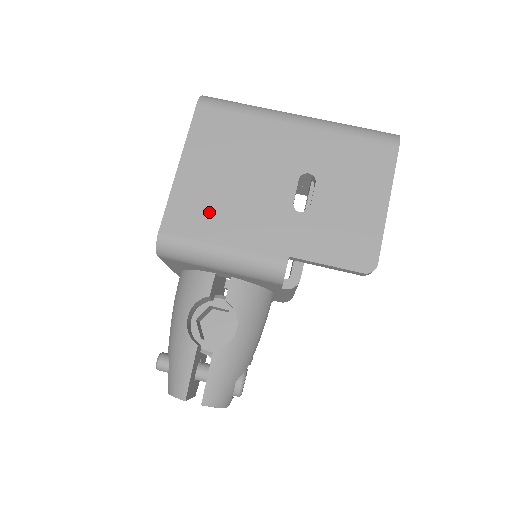
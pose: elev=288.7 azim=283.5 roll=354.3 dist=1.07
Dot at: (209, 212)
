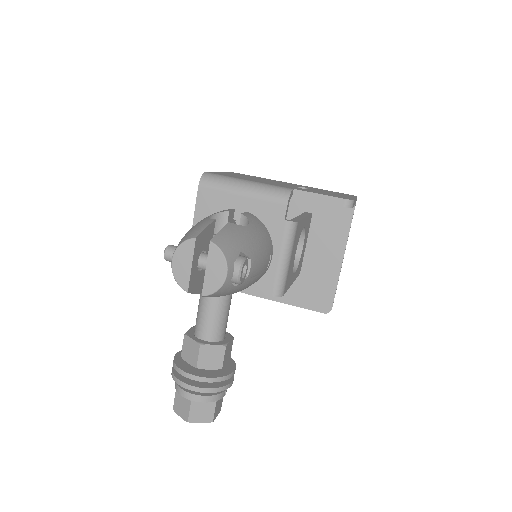
Dot at: (240, 177)
